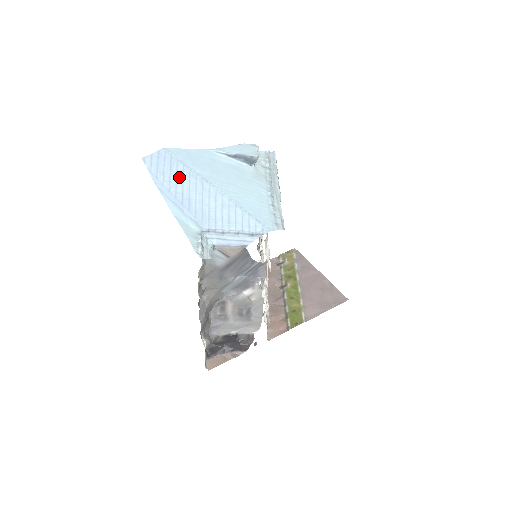
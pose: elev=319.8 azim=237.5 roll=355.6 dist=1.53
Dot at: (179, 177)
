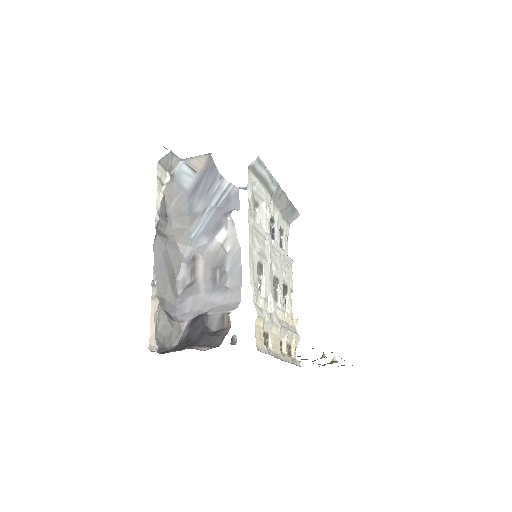
Dot at: occluded
